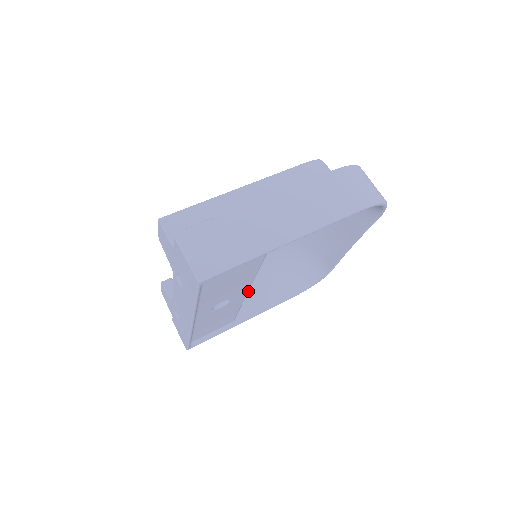
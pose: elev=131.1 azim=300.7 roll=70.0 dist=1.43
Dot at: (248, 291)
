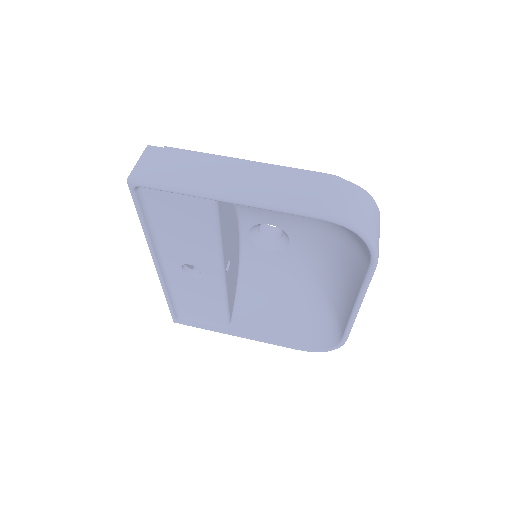
Dot at: (256, 309)
